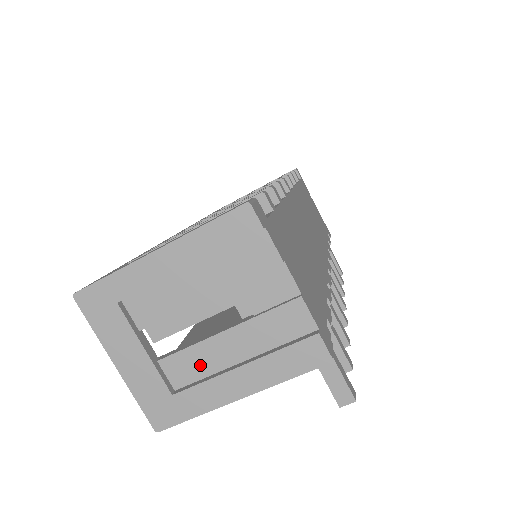
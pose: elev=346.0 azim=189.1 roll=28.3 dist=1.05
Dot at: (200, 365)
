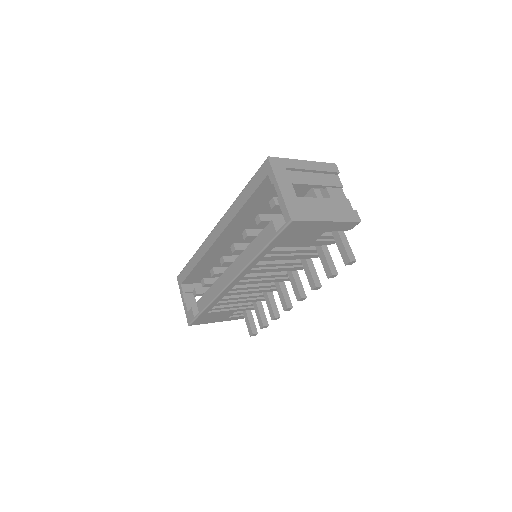
Dot at: (311, 205)
